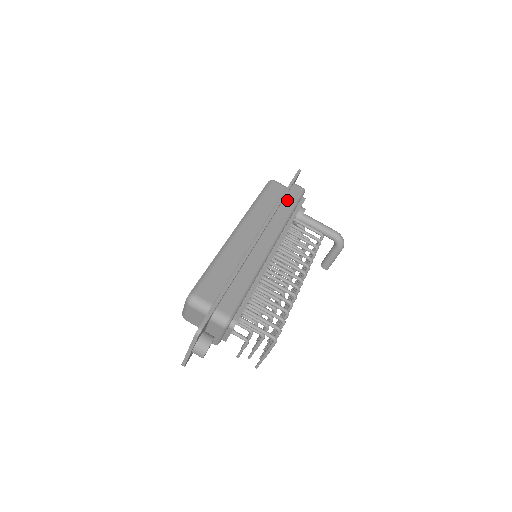
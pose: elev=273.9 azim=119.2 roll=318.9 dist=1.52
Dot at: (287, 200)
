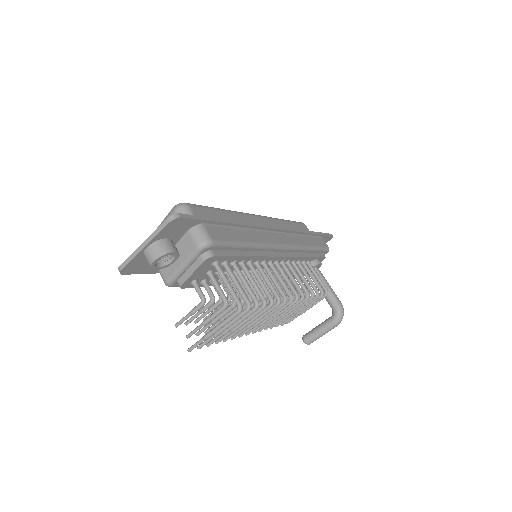
Dot at: (311, 239)
